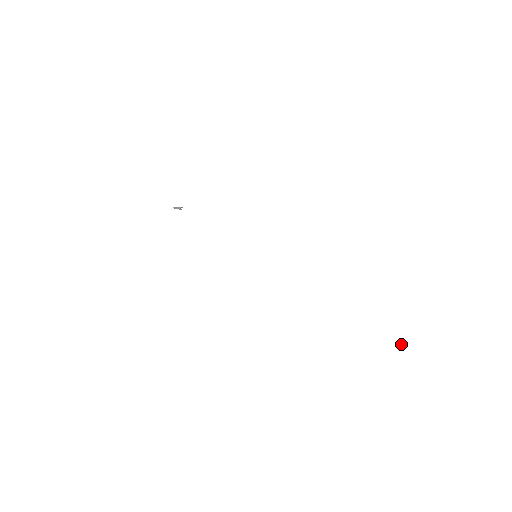
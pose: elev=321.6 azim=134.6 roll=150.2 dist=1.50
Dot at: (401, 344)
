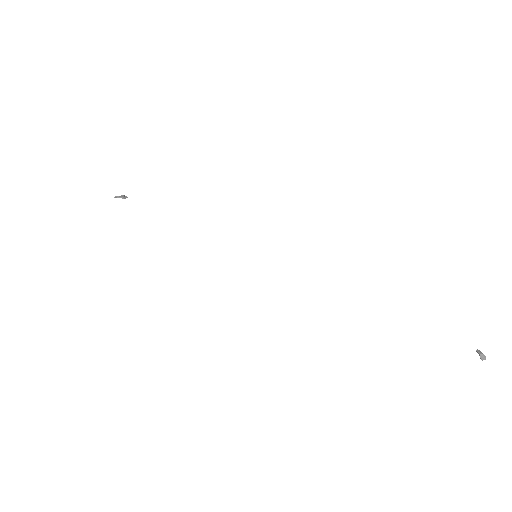
Dot at: (482, 355)
